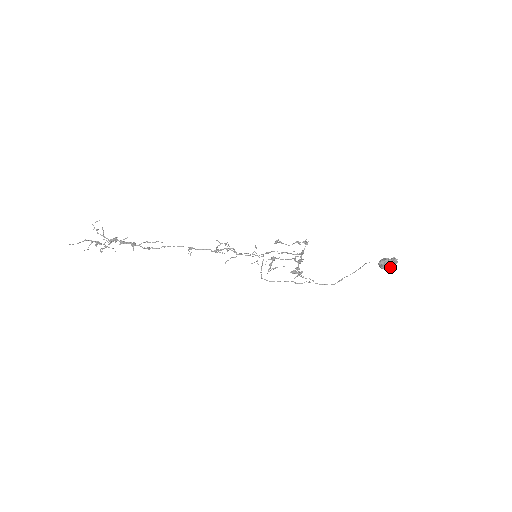
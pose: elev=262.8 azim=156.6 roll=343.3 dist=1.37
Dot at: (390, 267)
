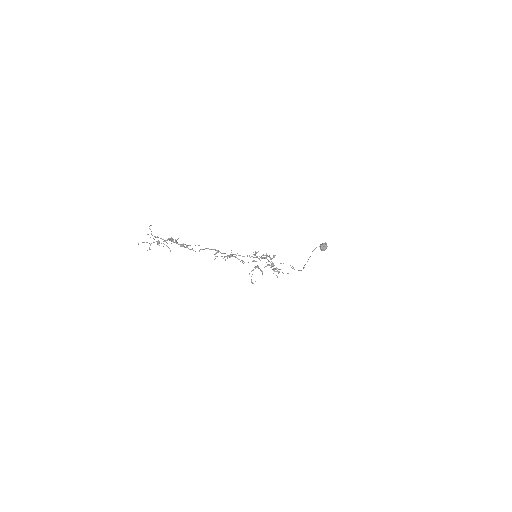
Dot at: occluded
